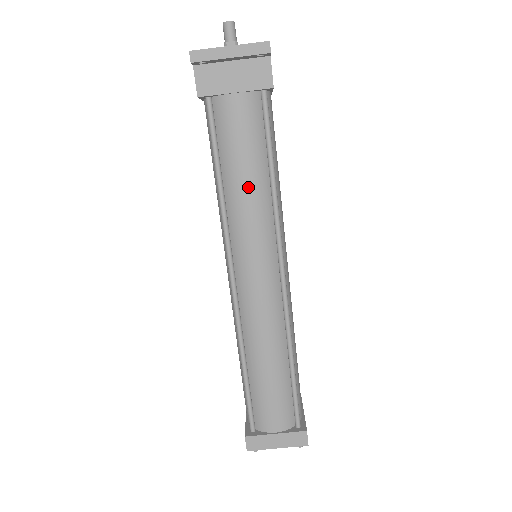
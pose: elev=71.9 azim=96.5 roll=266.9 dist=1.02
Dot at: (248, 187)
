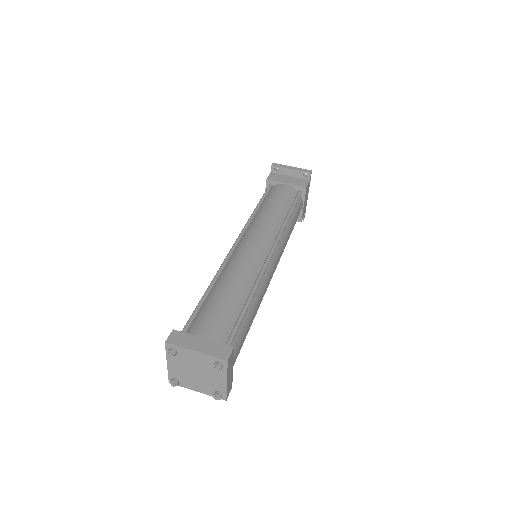
Dot at: (273, 210)
